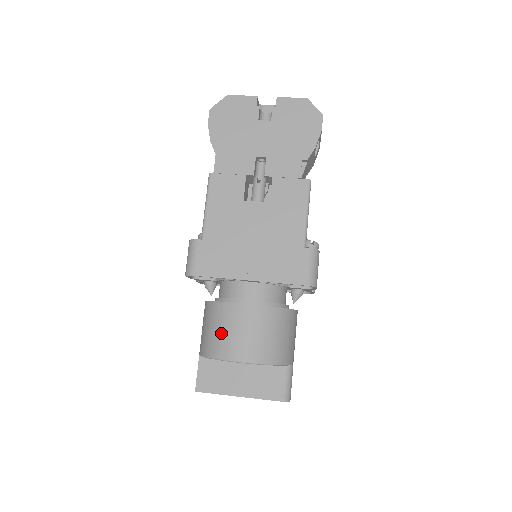
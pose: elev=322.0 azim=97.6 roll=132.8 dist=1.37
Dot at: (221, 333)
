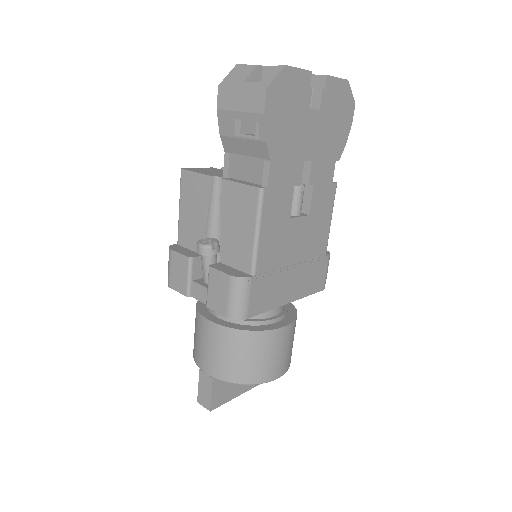
Dot at: (262, 361)
